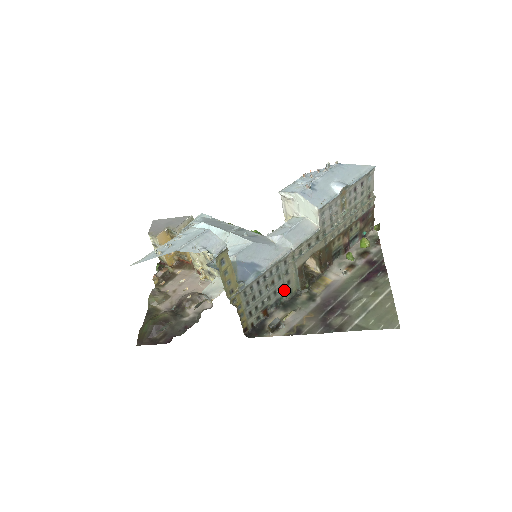
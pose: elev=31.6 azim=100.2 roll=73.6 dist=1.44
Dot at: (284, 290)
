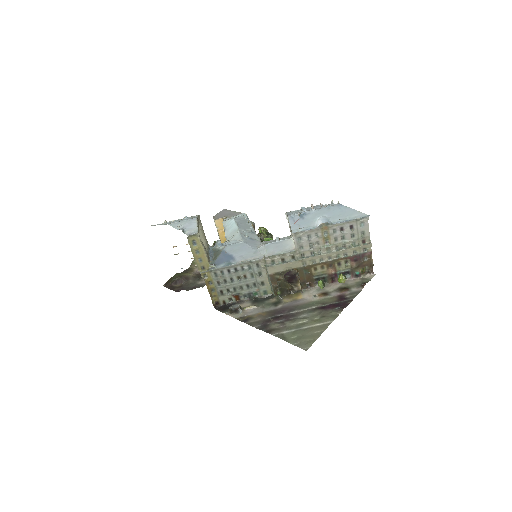
Dot at: (258, 288)
